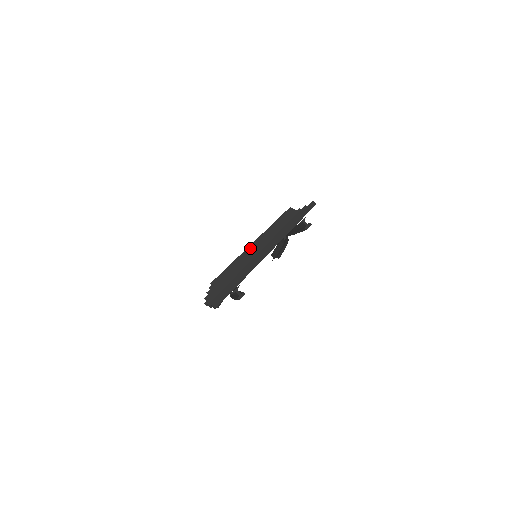
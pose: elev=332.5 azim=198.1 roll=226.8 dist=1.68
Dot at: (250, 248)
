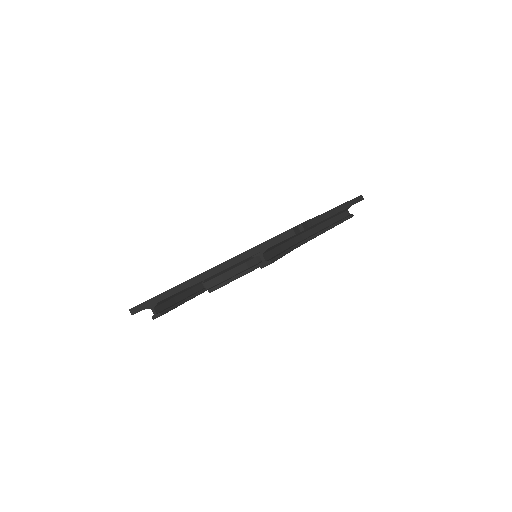
Dot at: occluded
